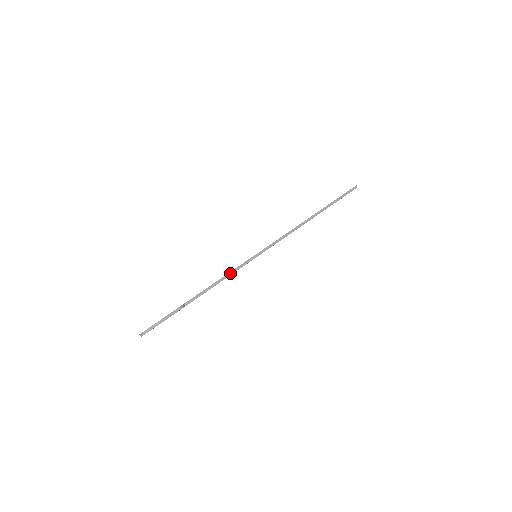
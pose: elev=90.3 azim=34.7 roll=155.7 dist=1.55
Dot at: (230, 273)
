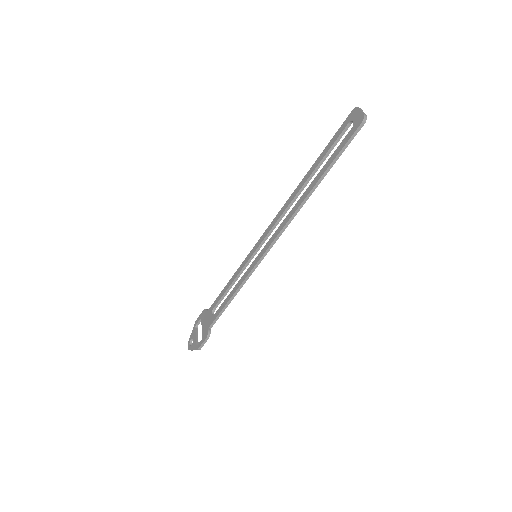
Dot at: (236, 292)
